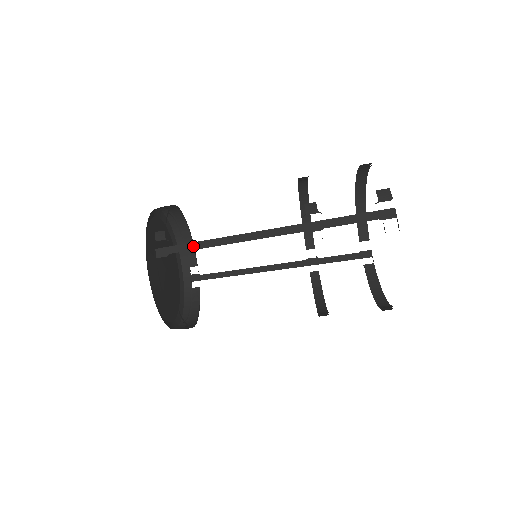
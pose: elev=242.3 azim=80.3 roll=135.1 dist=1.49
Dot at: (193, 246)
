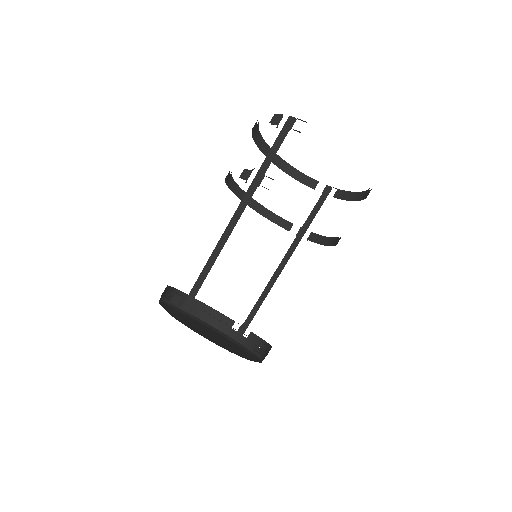
Dot at: (202, 277)
